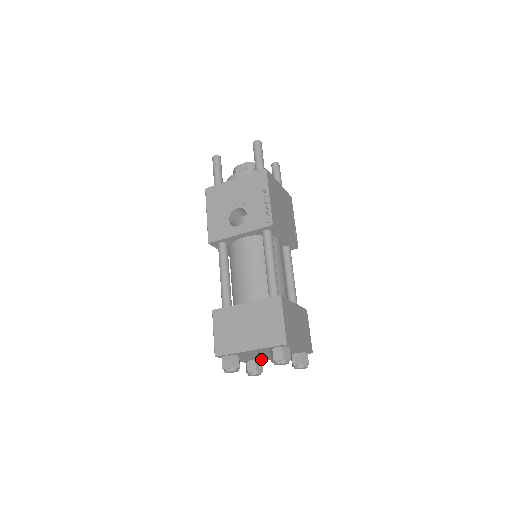
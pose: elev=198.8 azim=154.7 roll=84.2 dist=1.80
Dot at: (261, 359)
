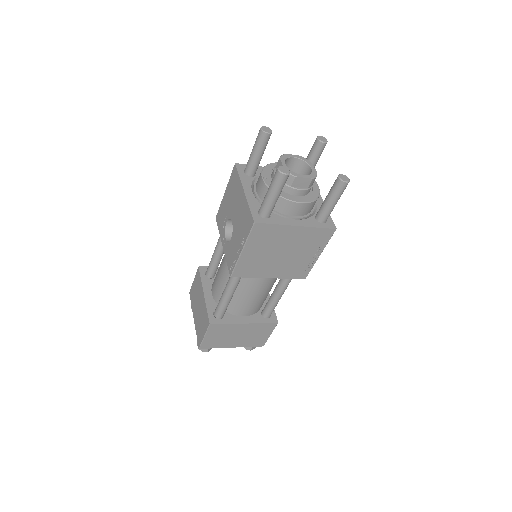
Dot at: occluded
